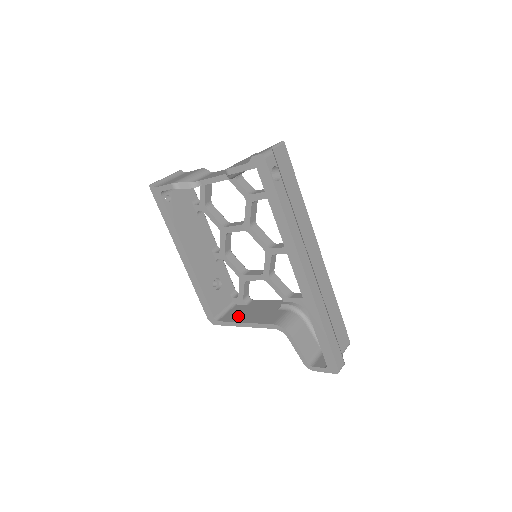
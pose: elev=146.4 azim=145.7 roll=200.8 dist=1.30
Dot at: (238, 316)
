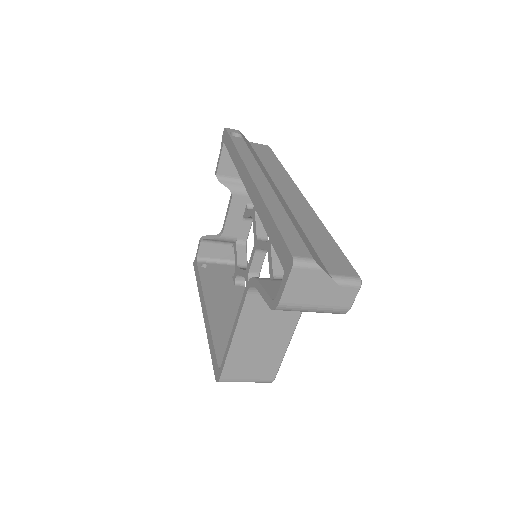
Dot at: occluded
